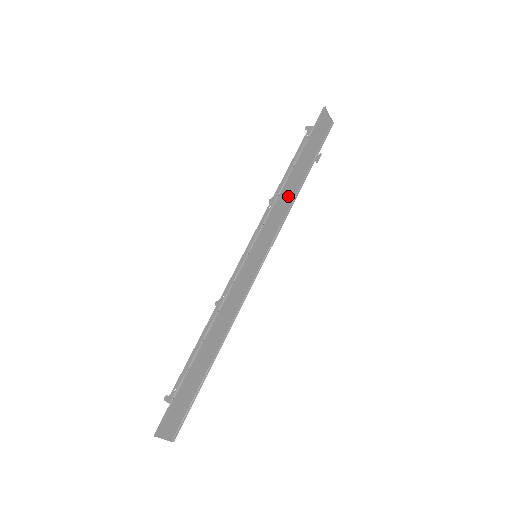
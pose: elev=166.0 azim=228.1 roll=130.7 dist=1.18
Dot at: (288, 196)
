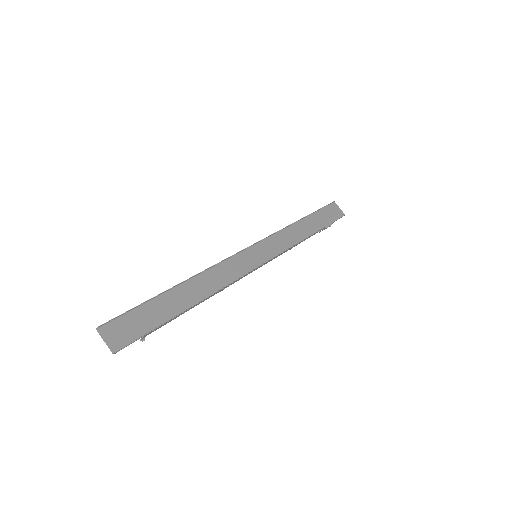
Dot at: (296, 235)
